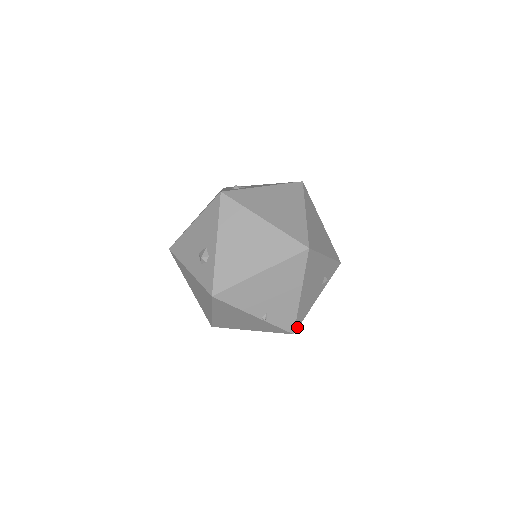
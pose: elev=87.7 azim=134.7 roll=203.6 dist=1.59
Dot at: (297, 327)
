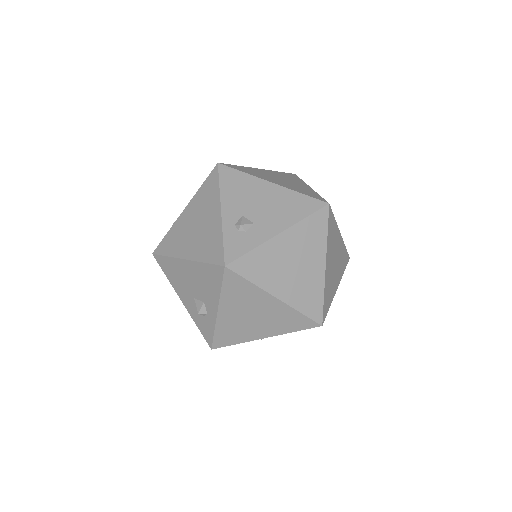
Dot at: occluded
